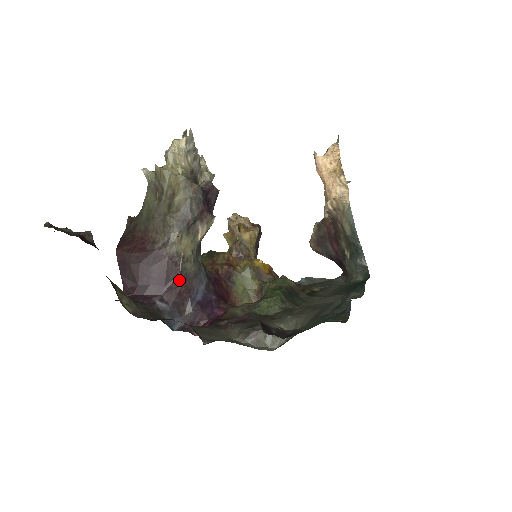
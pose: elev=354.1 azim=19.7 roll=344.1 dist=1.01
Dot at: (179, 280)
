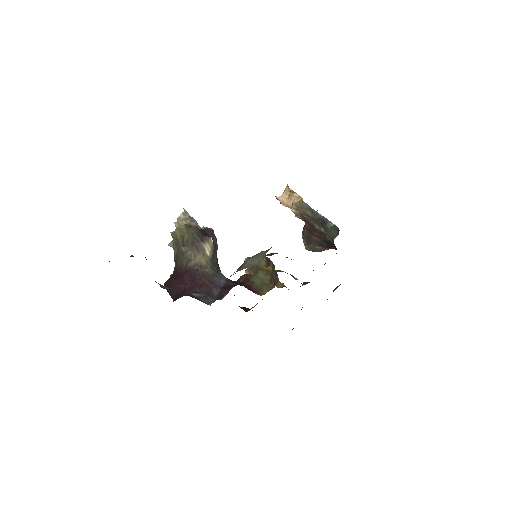
Dot at: (203, 278)
